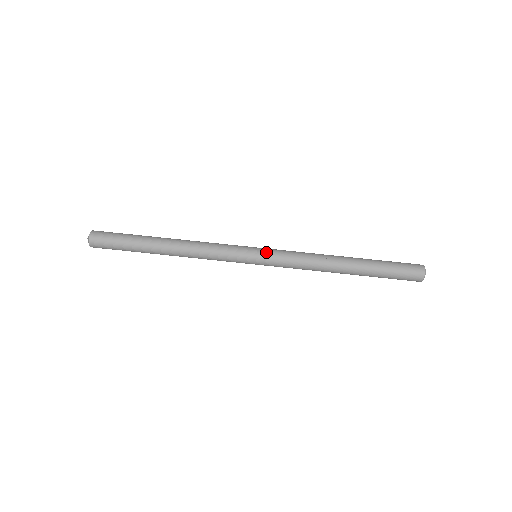
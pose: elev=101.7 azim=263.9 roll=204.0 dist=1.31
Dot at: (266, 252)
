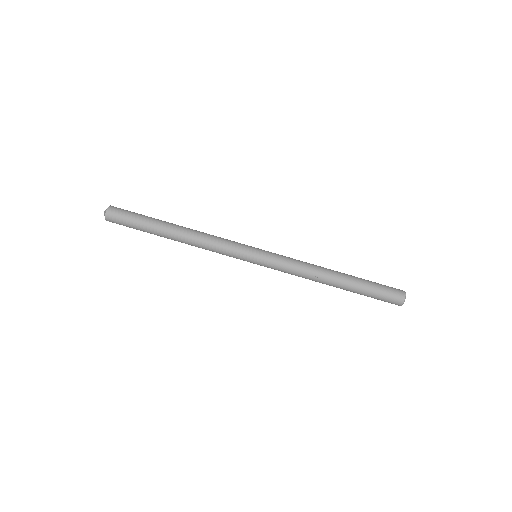
Dot at: (263, 263)
